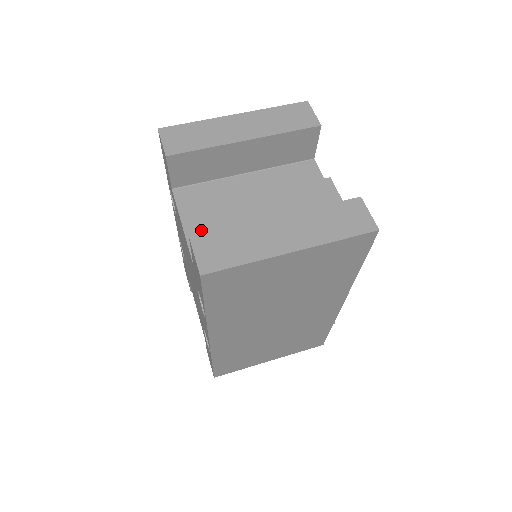
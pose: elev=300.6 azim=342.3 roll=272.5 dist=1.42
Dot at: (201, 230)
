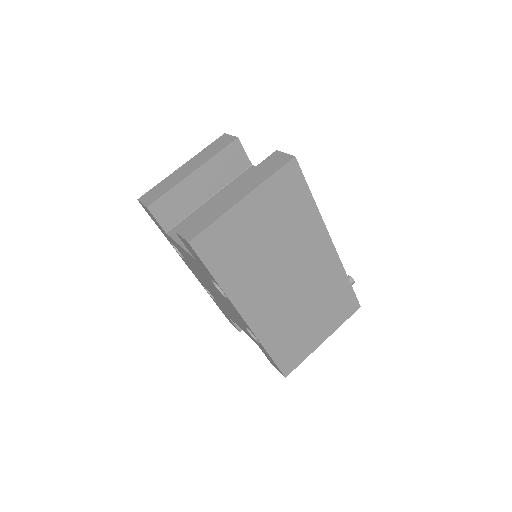
Dot at: occluded
